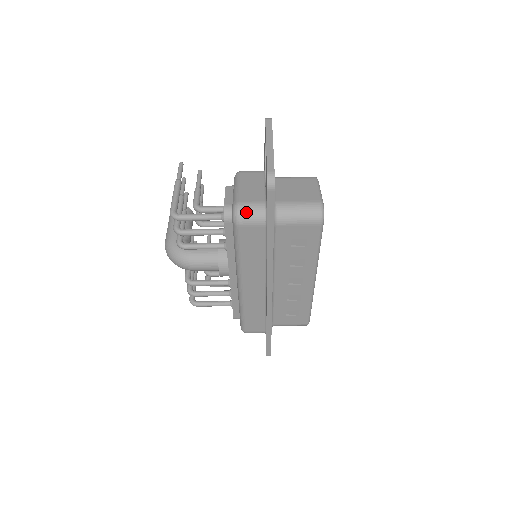
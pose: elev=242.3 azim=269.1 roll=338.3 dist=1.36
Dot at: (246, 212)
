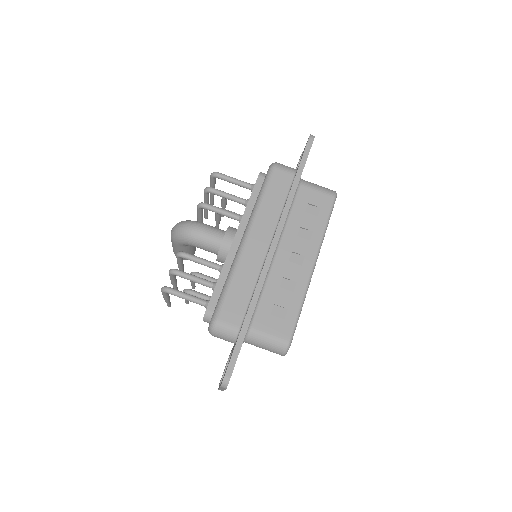
Dot at: (282, 164)
